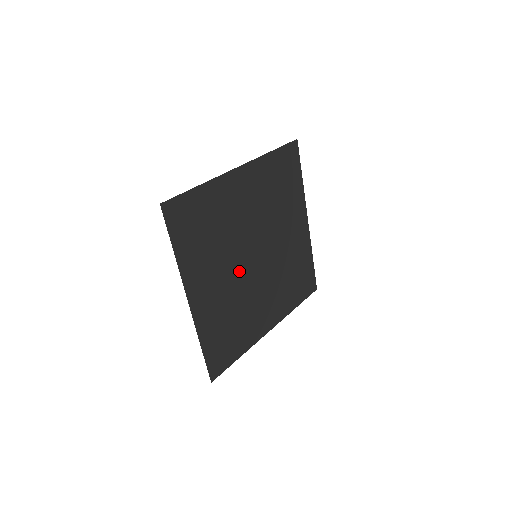
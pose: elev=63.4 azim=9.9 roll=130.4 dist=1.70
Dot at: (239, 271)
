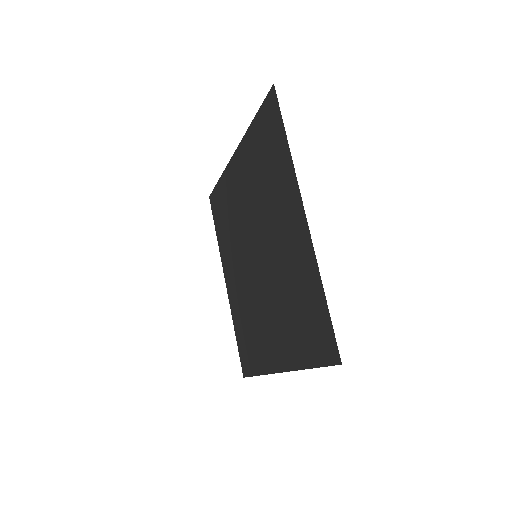
Dot at: (261, 289)
